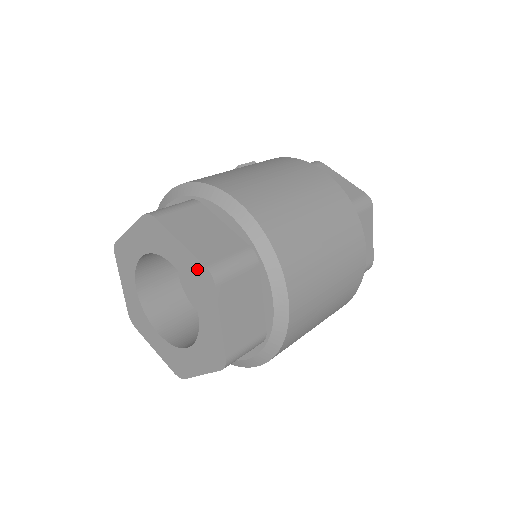
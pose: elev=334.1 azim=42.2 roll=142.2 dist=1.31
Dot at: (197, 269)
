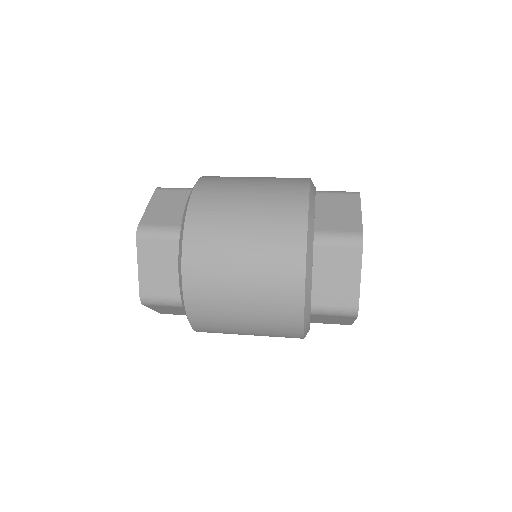
Dot at: occluded
